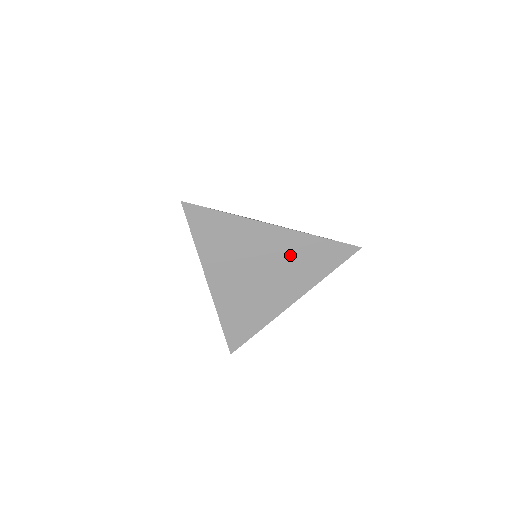
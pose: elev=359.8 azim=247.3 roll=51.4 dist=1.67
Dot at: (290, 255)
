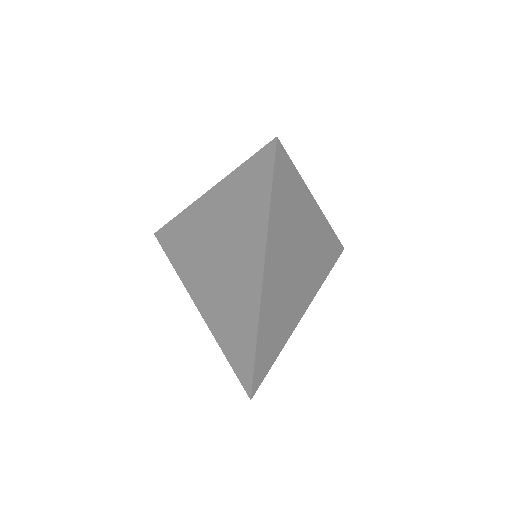
Dot at: (316, 246)
